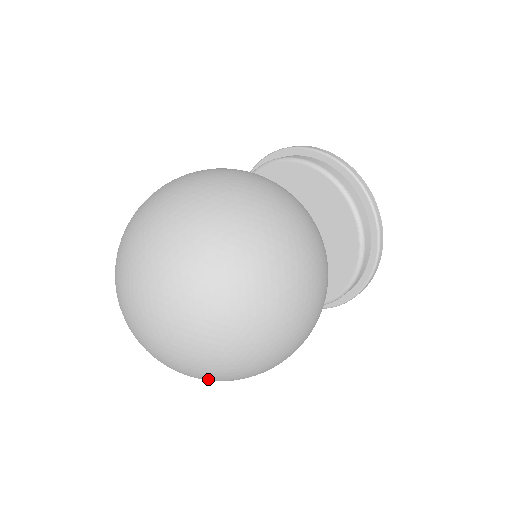
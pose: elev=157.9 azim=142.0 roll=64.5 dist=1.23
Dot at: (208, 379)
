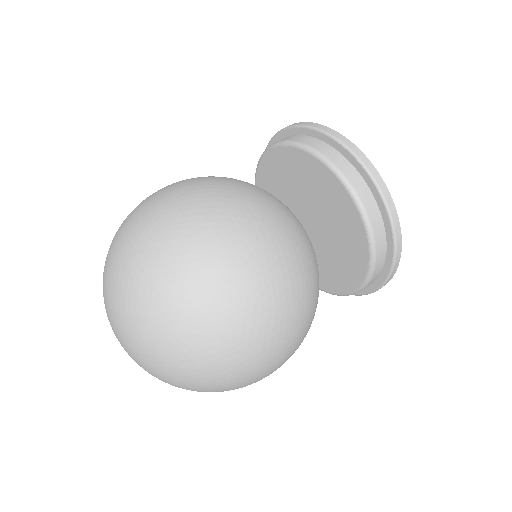
Dot at: occluded
